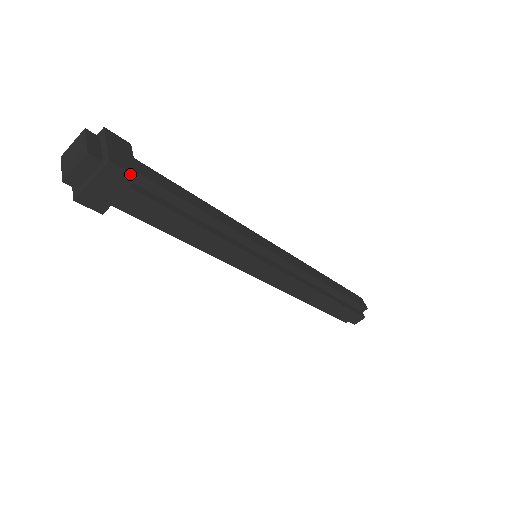
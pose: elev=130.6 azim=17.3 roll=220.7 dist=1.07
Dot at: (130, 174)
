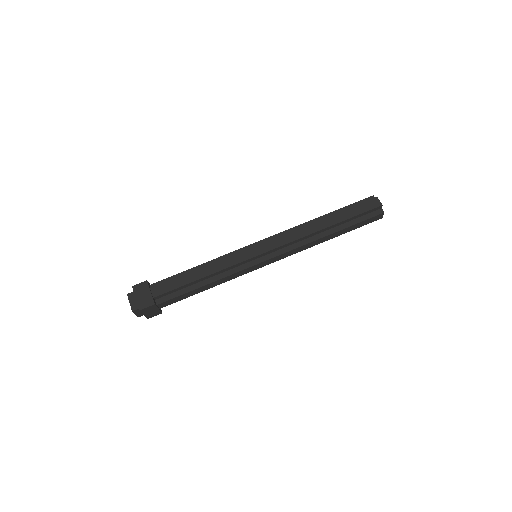
Dot at: (151, 306)
